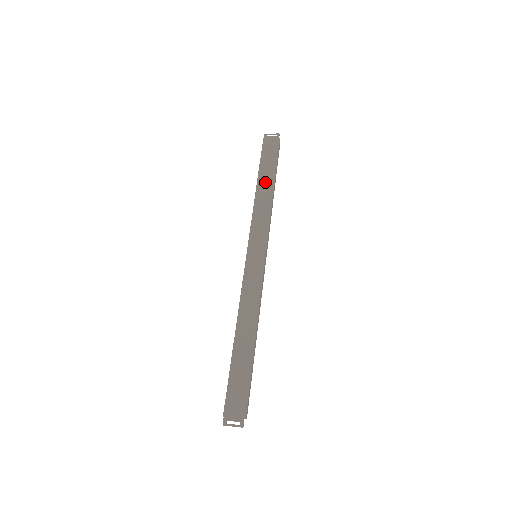
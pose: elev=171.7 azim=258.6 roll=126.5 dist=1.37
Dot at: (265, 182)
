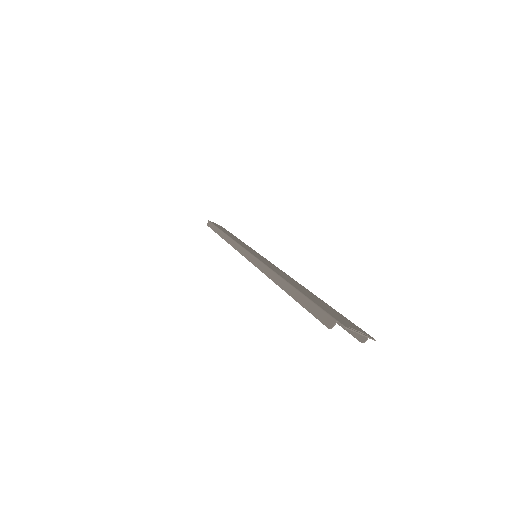
Dot at: (230, 234)
